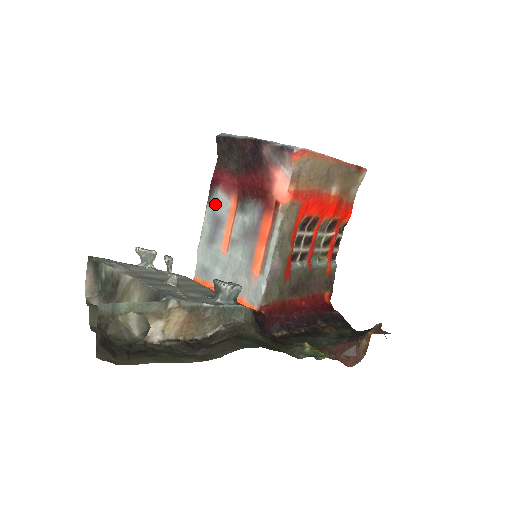
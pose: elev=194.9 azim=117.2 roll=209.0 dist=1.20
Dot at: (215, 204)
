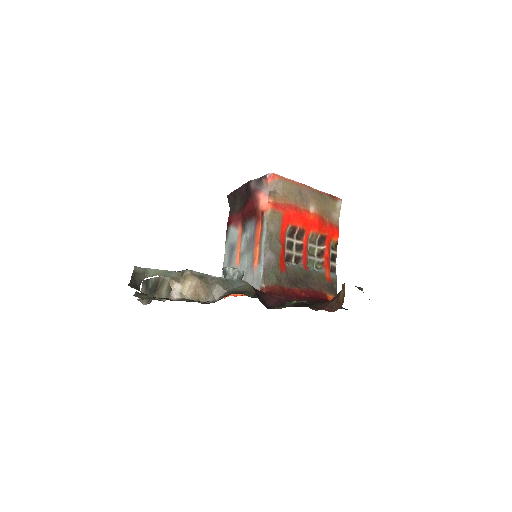
Dot at: (230, 237)
